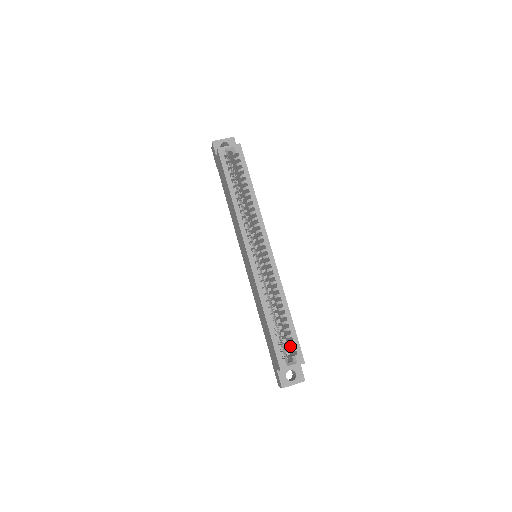
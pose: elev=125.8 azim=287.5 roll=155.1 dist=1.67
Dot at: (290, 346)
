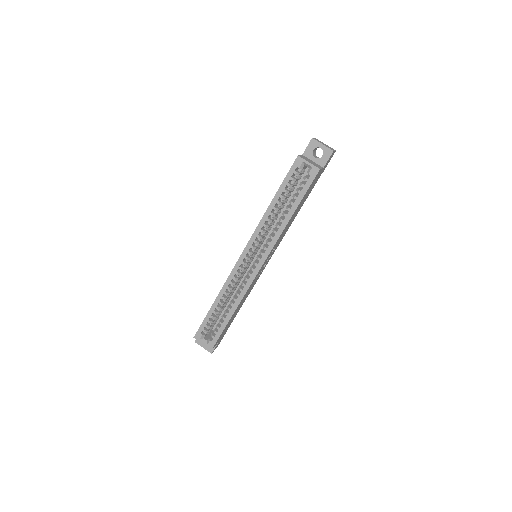
Dot at: occluded
